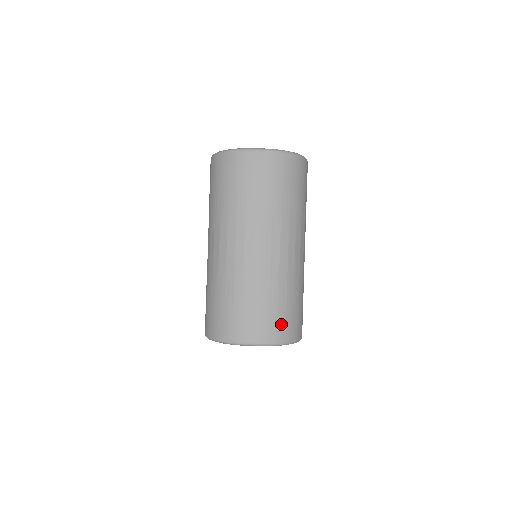
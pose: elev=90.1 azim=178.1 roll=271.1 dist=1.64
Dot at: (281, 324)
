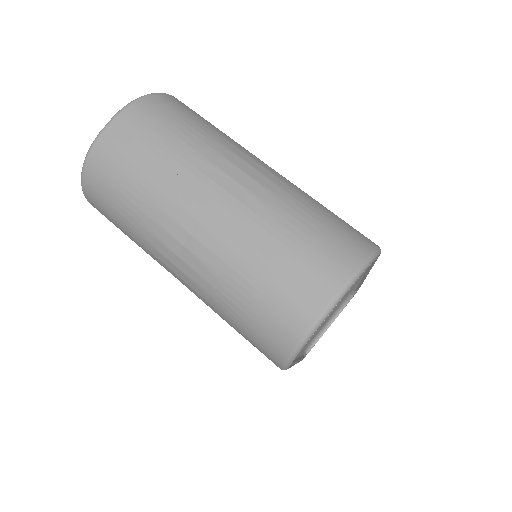
Dot at: (334, 248)
